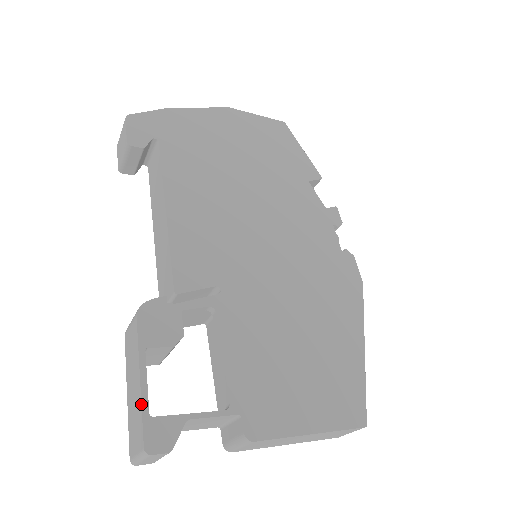
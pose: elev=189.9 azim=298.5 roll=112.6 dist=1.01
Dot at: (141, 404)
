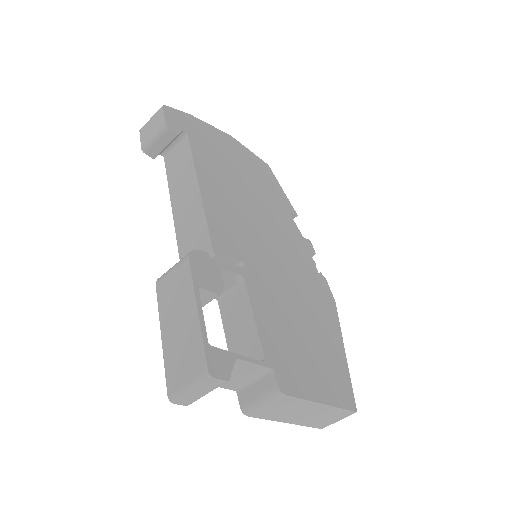
Dot at: (201, 331)
